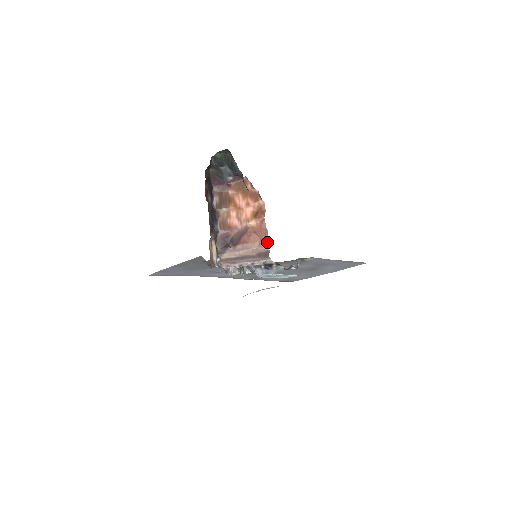
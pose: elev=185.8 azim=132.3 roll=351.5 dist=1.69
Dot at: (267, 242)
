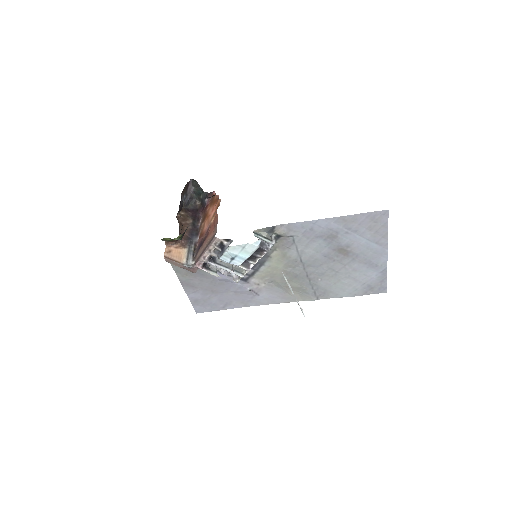
Dot at: (216, 226)
